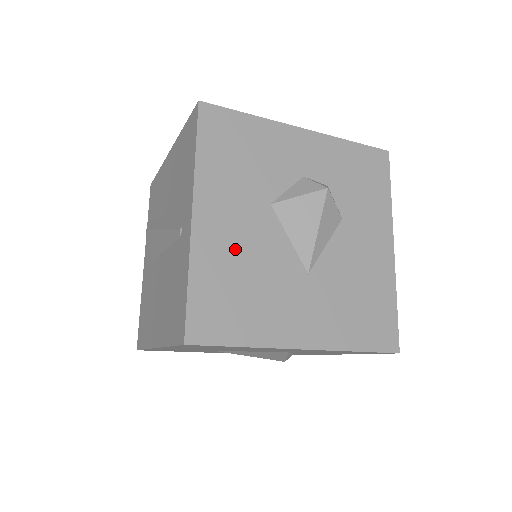
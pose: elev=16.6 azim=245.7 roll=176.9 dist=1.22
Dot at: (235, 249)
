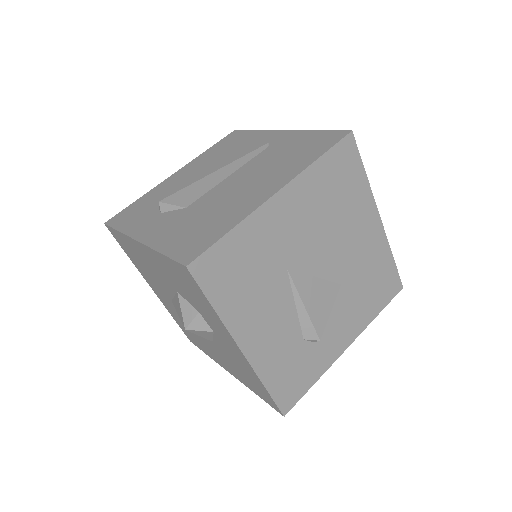
Dot at: occluded
